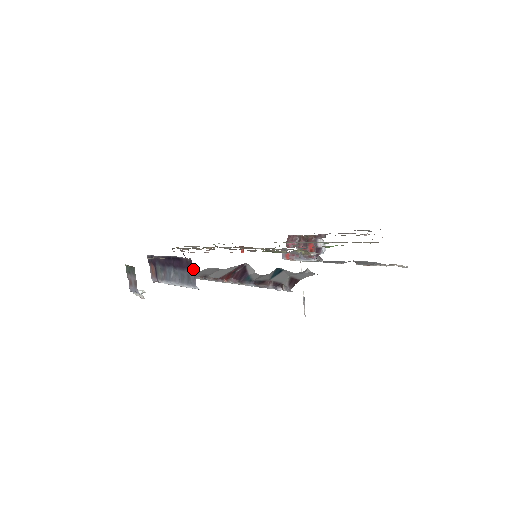
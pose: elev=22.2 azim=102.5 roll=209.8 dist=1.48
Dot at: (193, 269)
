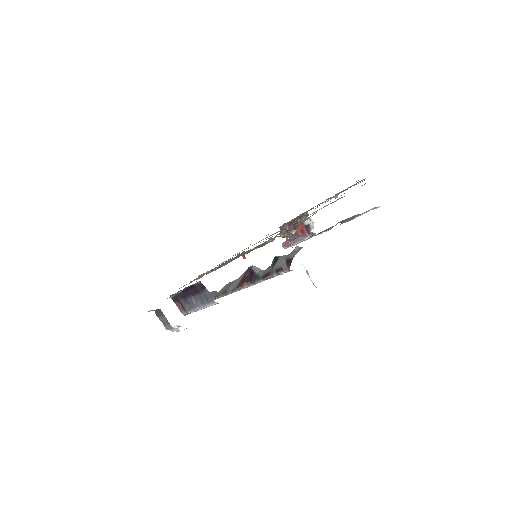
Dot at: (206, 289)
